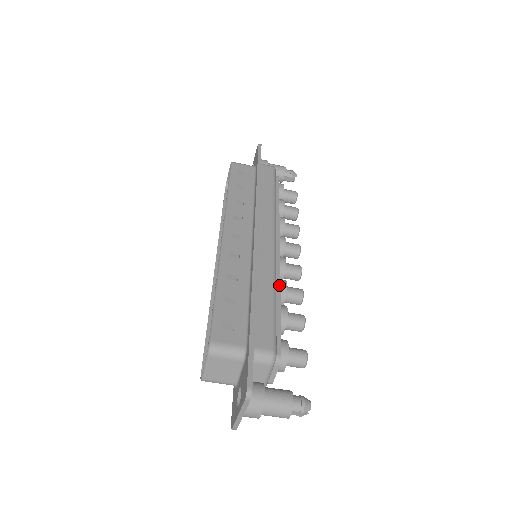
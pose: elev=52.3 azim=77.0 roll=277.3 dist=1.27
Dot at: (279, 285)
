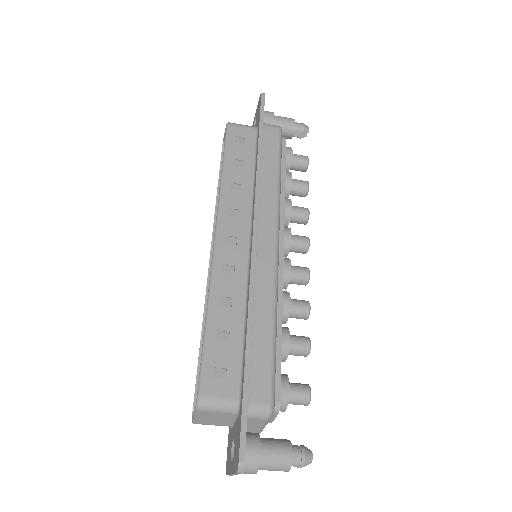
Dot at: (281, 305)
